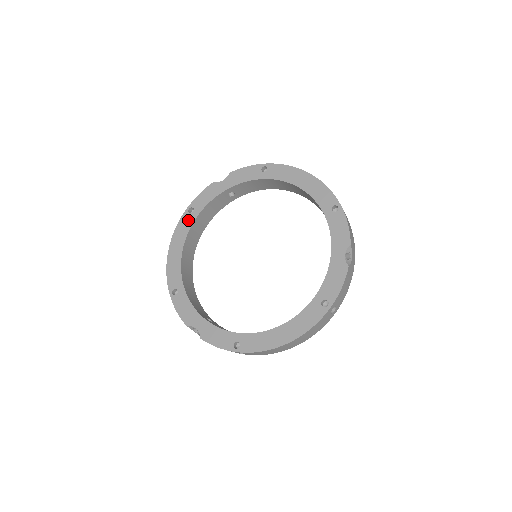
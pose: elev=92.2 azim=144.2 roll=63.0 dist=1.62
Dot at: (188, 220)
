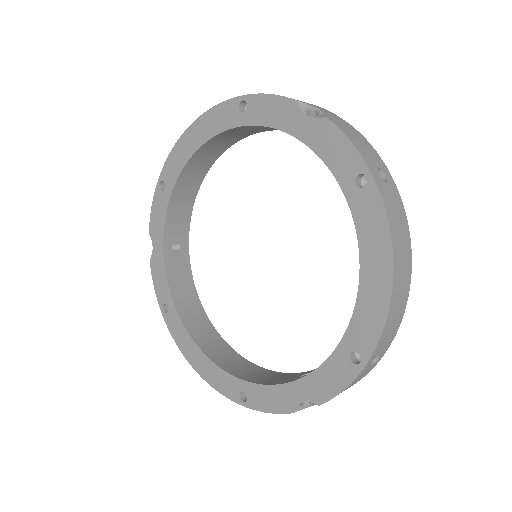
Dot at: (173, 320)
